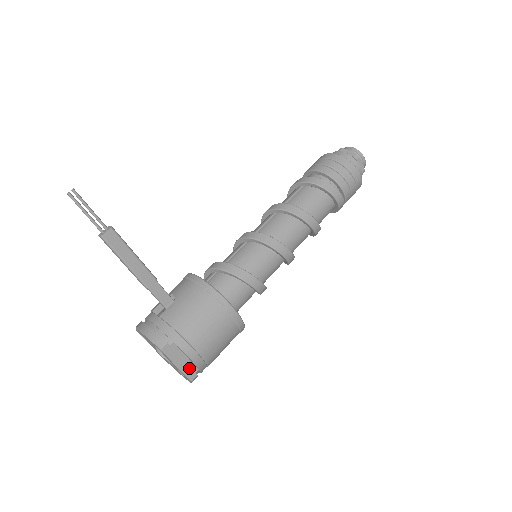
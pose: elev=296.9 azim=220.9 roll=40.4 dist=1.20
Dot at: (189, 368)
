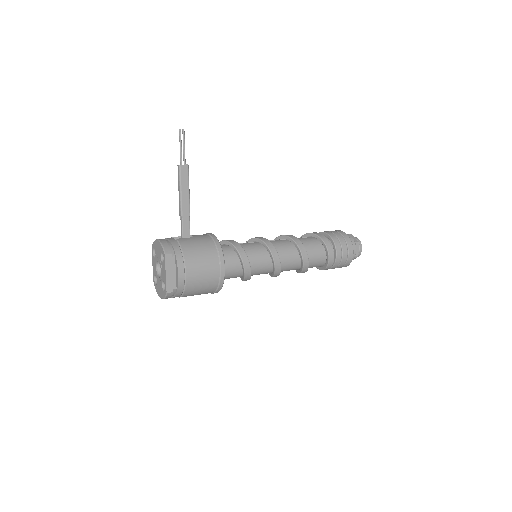
Dot at: (172, 282)
